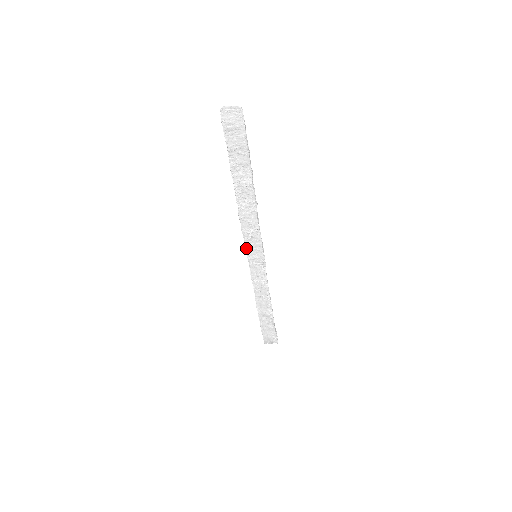
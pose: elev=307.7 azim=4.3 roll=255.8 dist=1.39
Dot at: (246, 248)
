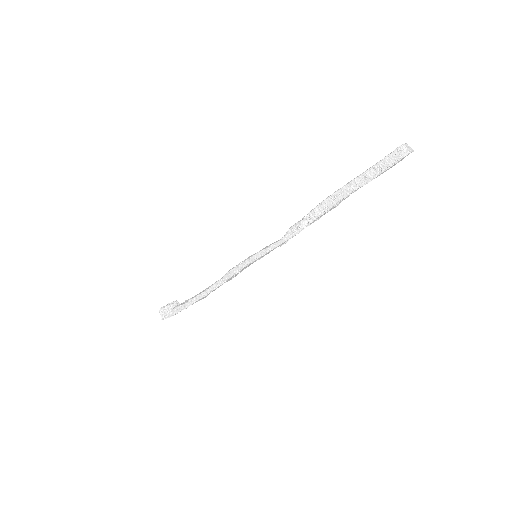
Dot at: (264, 254)
